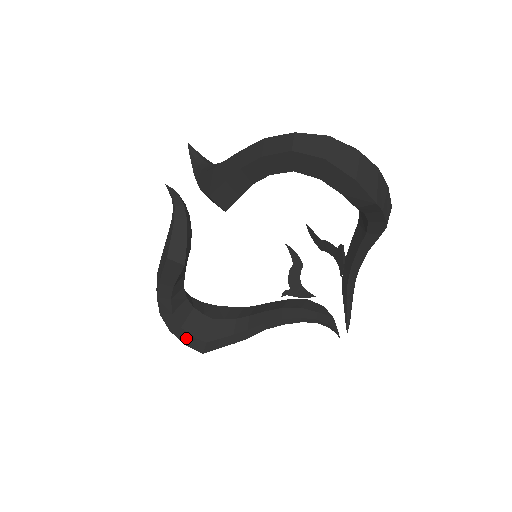
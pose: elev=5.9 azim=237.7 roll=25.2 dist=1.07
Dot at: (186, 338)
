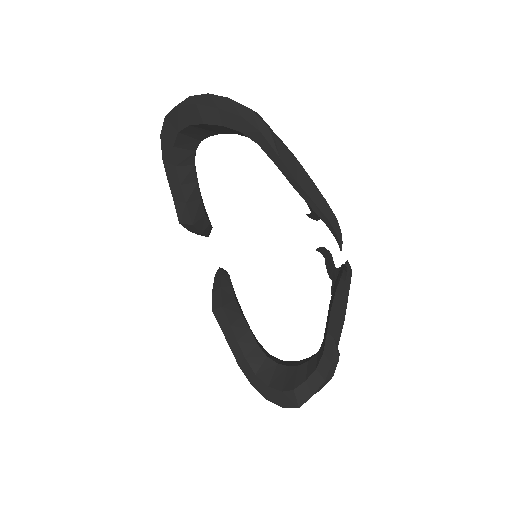
Dot at: (278, 398)
